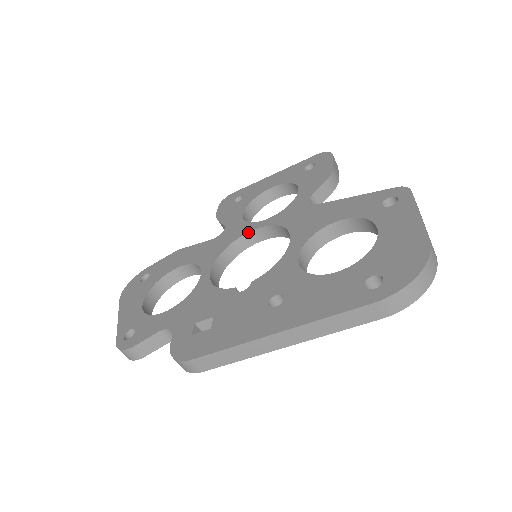
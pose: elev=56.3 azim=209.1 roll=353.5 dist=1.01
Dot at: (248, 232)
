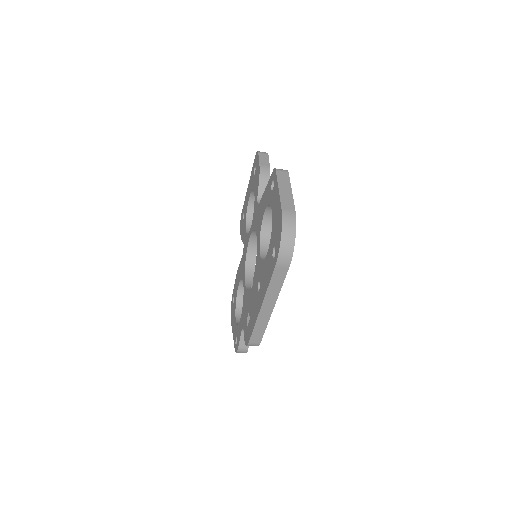
Dot at: (248, 242)
